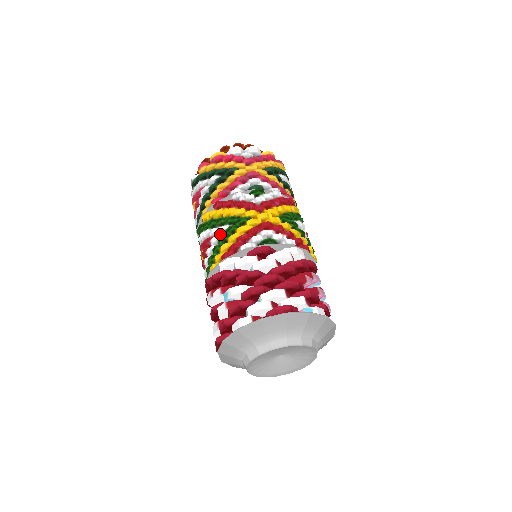
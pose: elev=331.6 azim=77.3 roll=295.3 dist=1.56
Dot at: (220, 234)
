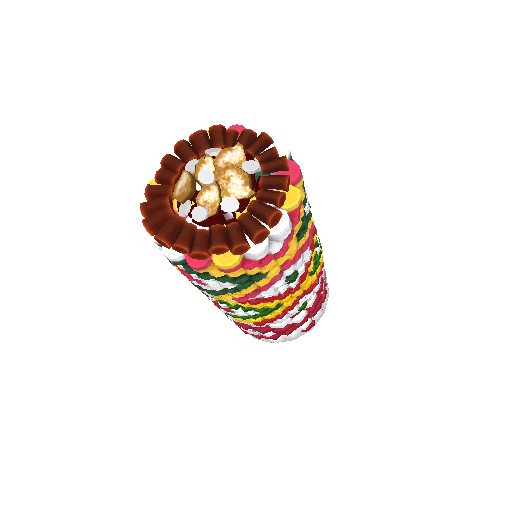
Dot at: (248, 312)
